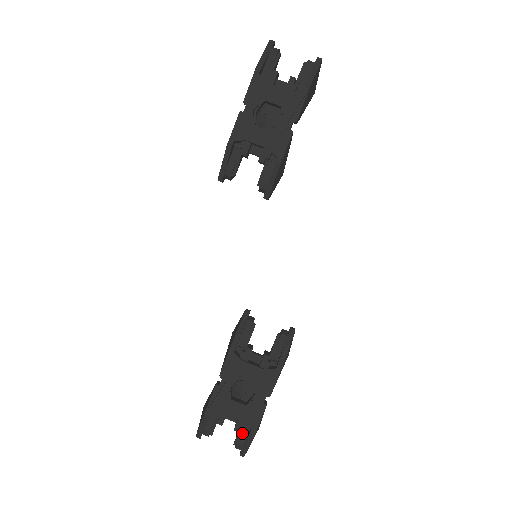
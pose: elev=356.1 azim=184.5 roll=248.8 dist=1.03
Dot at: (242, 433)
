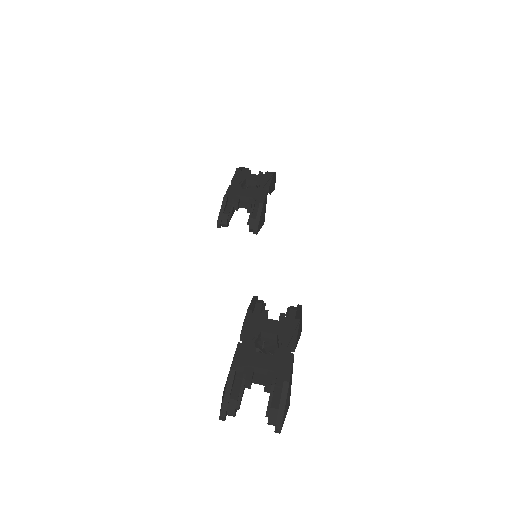
Dot at: (273, 395)
